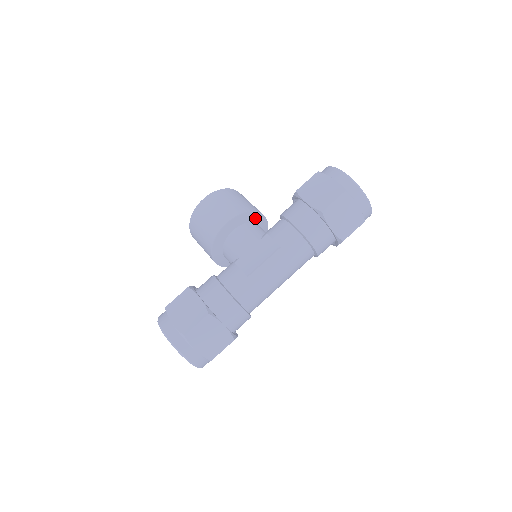
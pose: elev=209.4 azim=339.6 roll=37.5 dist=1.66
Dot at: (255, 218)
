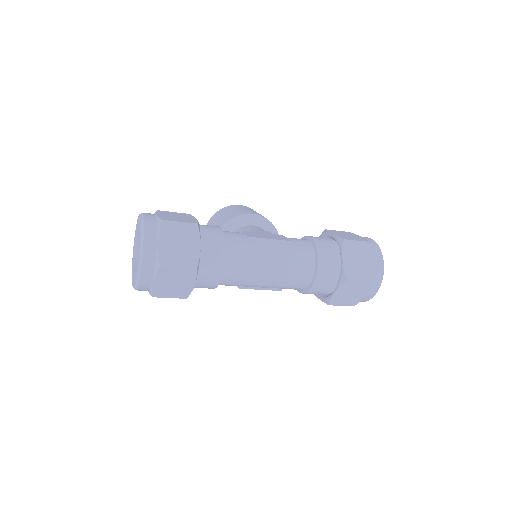
Dot at: occluded
